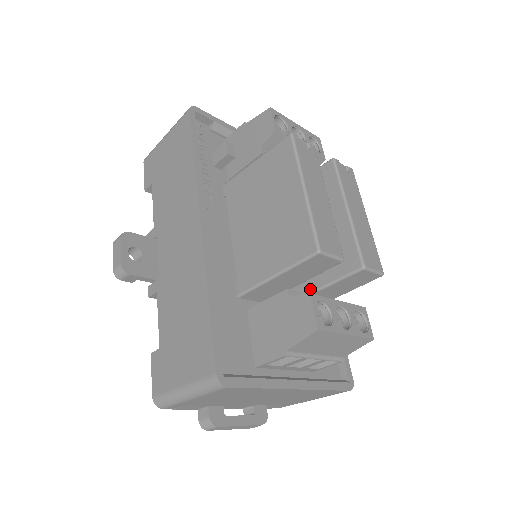
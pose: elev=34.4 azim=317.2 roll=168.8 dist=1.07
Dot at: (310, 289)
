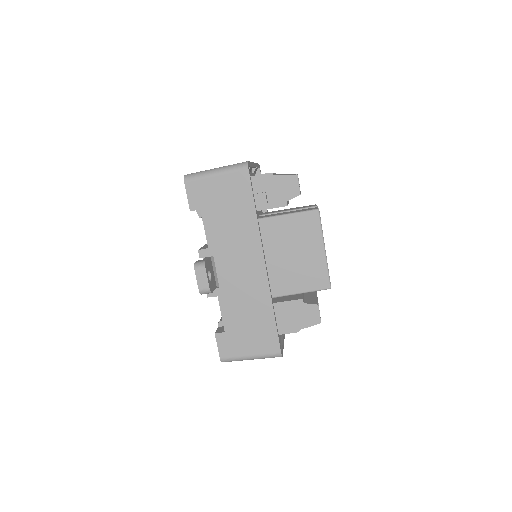
Dot at: occluded
